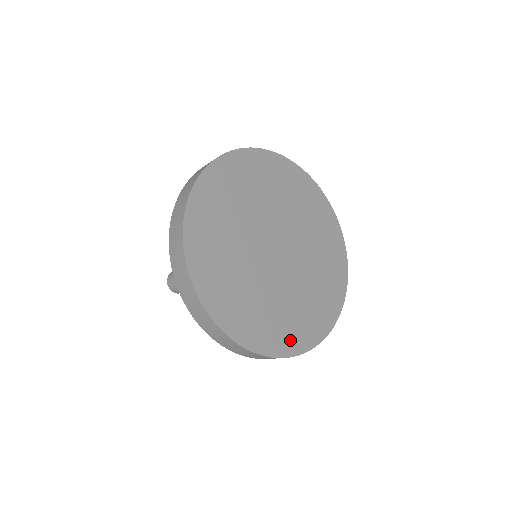
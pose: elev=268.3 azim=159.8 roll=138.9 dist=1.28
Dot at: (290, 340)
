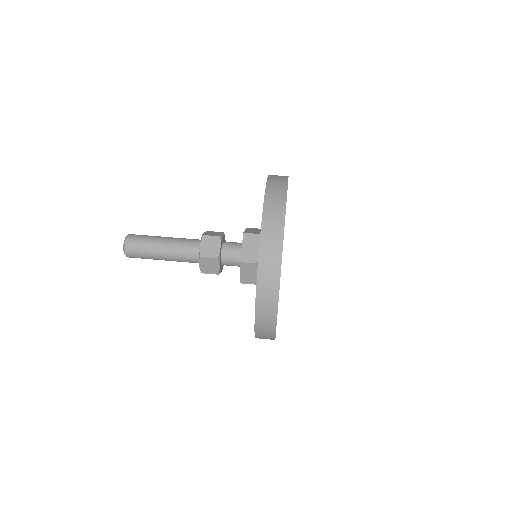
Dot at: occluded
